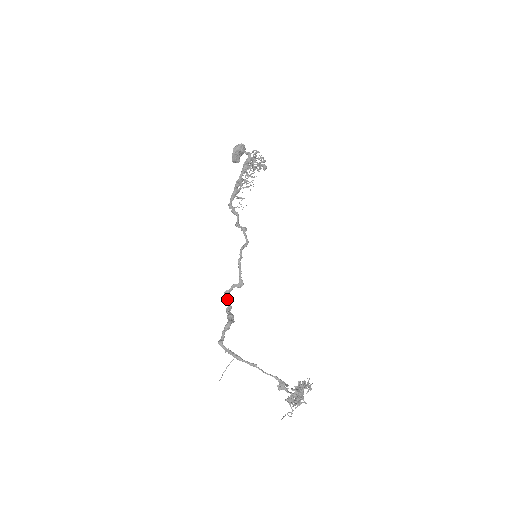
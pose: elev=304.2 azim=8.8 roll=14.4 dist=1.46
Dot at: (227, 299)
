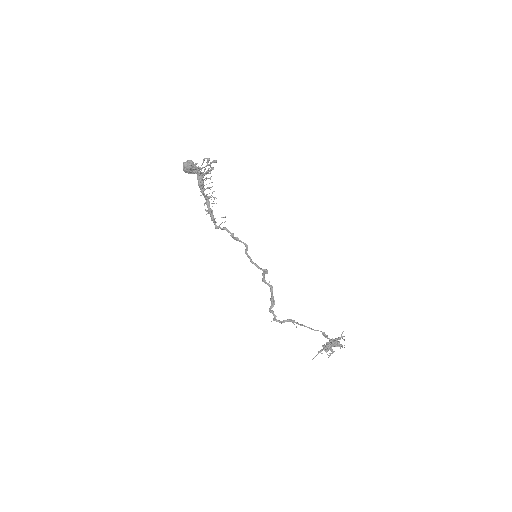
Dot at: occluded
